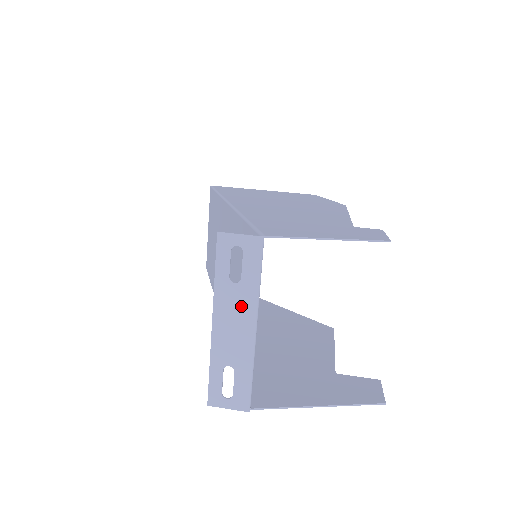
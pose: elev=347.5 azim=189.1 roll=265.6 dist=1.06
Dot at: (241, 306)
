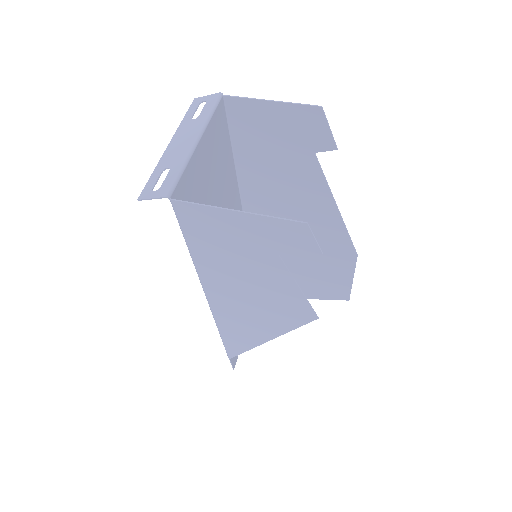
Dot at: (192, 130)
